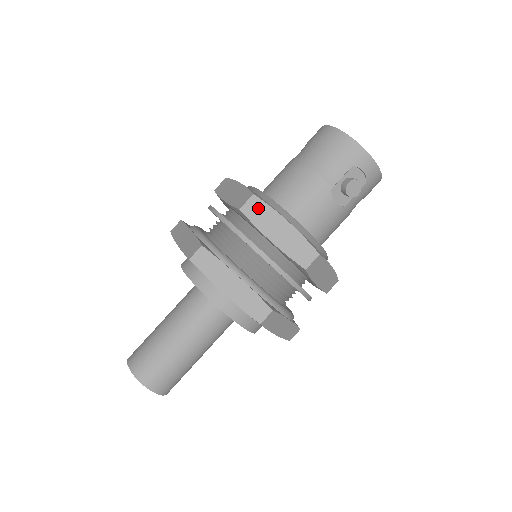
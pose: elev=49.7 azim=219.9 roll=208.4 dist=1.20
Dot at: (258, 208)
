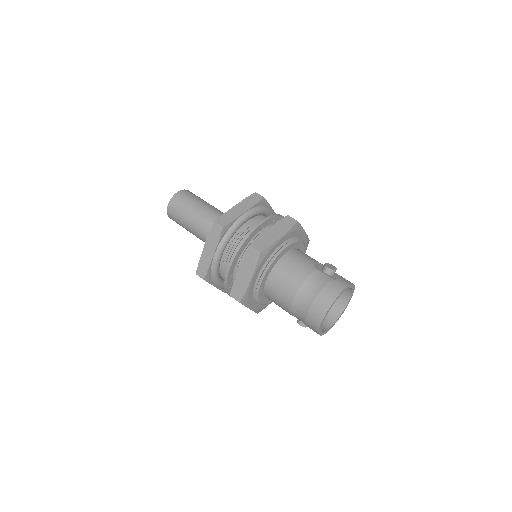
Dot at: occluded
